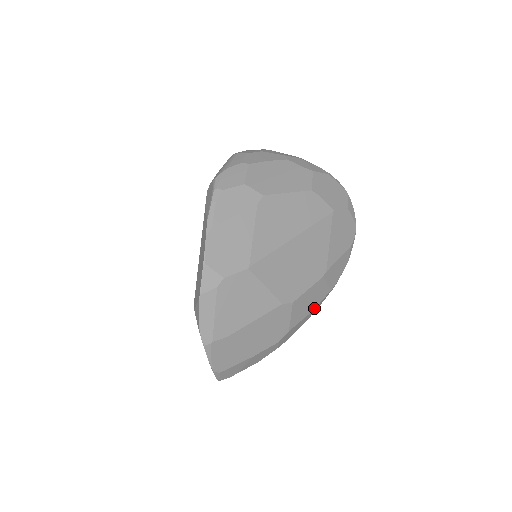
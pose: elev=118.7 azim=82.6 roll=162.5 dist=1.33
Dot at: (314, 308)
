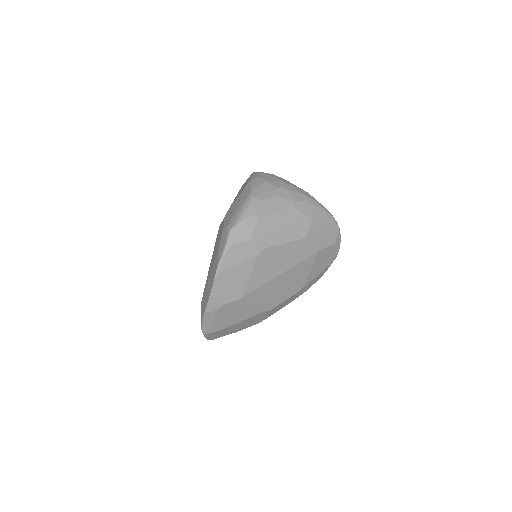
Dot at: occluded
